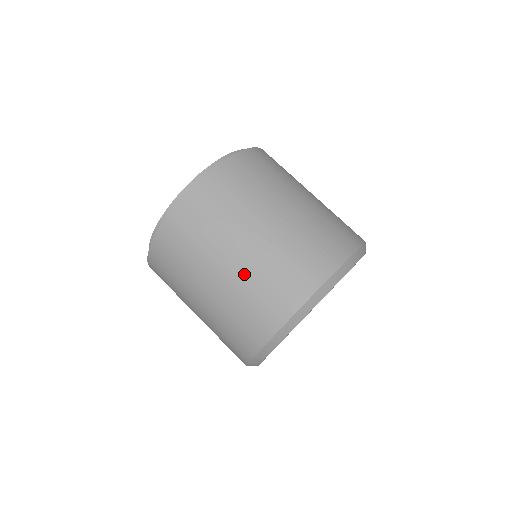
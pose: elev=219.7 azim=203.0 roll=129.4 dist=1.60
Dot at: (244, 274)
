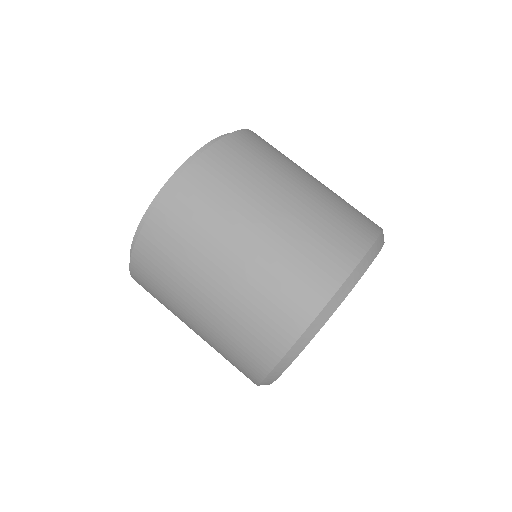
Dot at: (273, 247)
